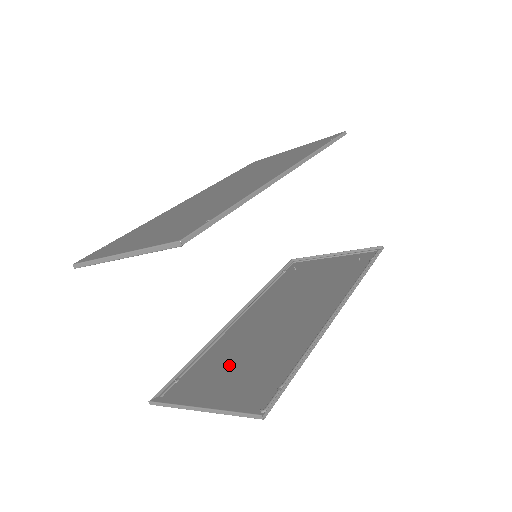
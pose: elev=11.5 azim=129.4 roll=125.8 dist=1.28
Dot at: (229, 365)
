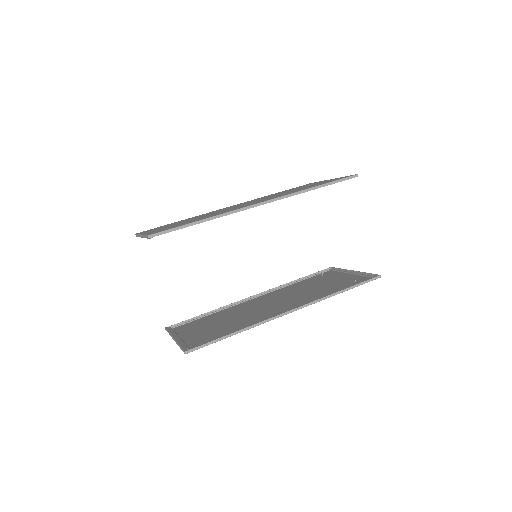
Dot at: (213, 323)
